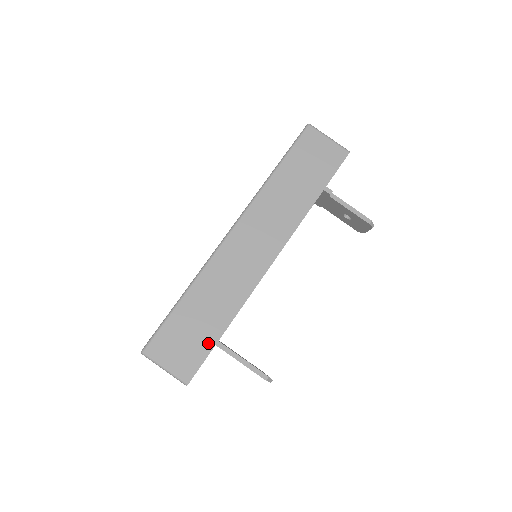
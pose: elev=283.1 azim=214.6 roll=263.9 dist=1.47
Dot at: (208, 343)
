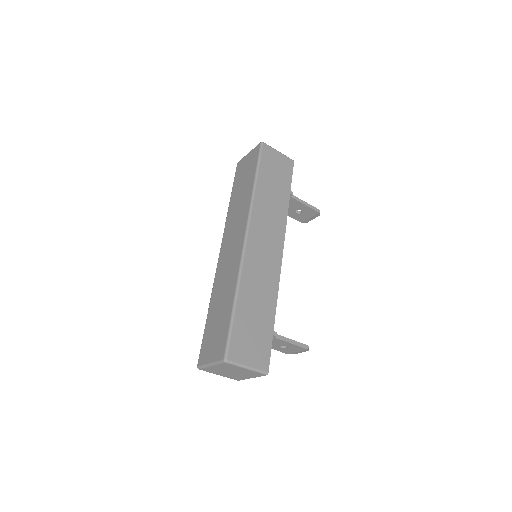
Dot at: (268, 333)
